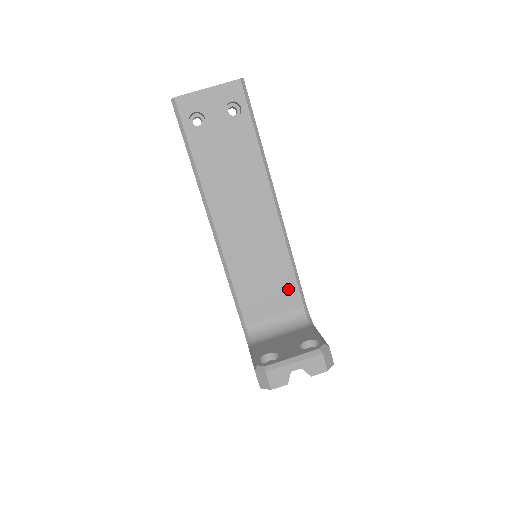
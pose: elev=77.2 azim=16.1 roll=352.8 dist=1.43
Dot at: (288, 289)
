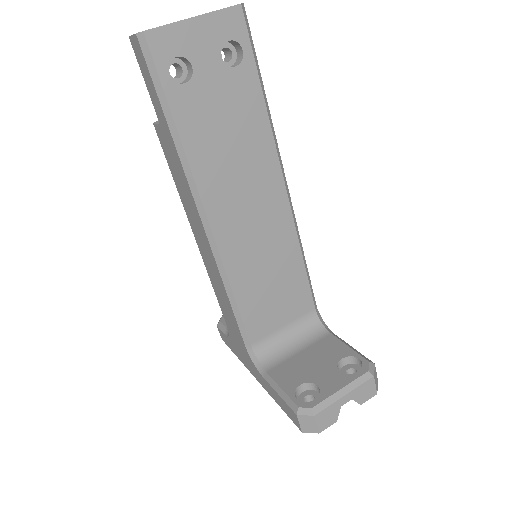
Dot at: (299, 293)
